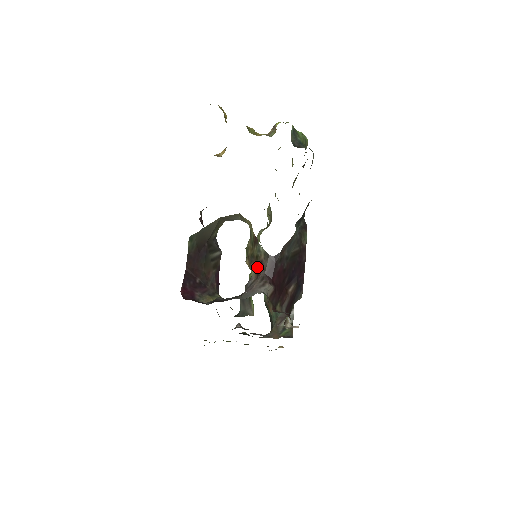
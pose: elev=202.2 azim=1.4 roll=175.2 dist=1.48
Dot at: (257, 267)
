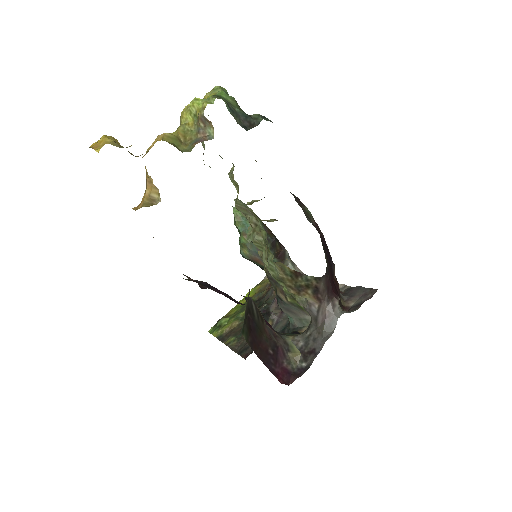
Dot at: (313, 293)
